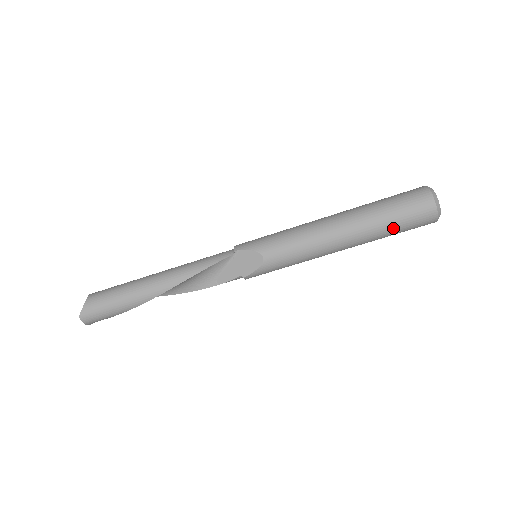
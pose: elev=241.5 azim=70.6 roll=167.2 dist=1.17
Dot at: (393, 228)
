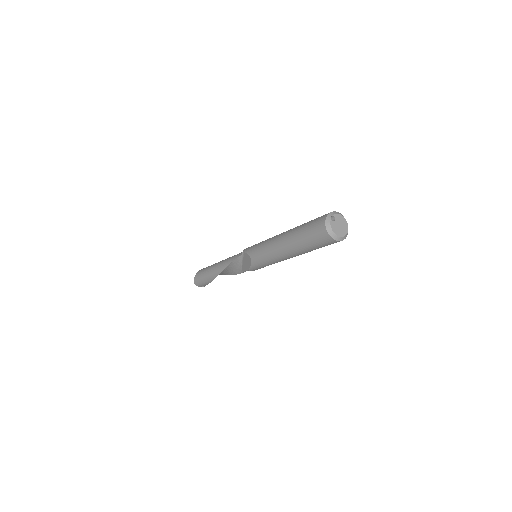
Dot at: (308, 245)
